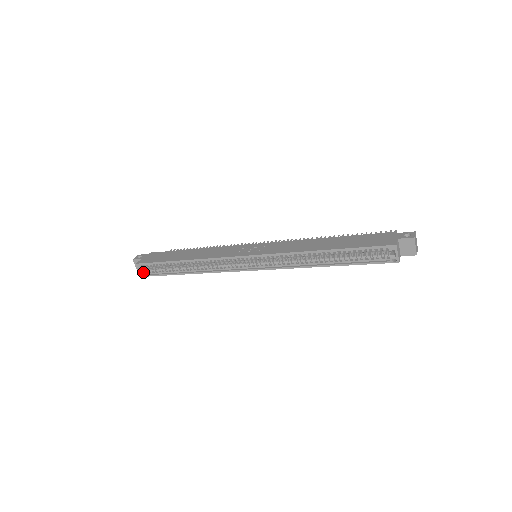
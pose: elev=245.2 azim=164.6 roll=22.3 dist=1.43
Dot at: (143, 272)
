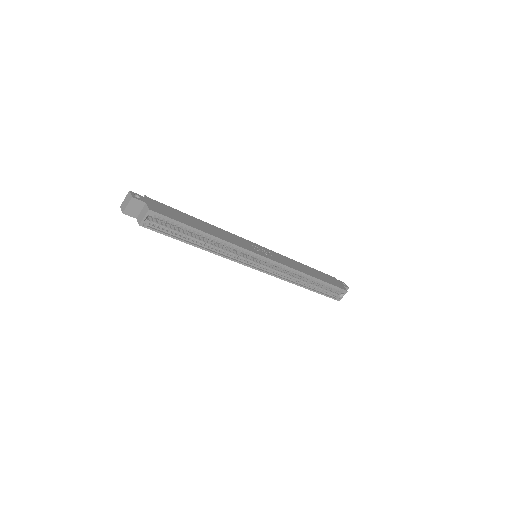
Dot at: (147, 222)
